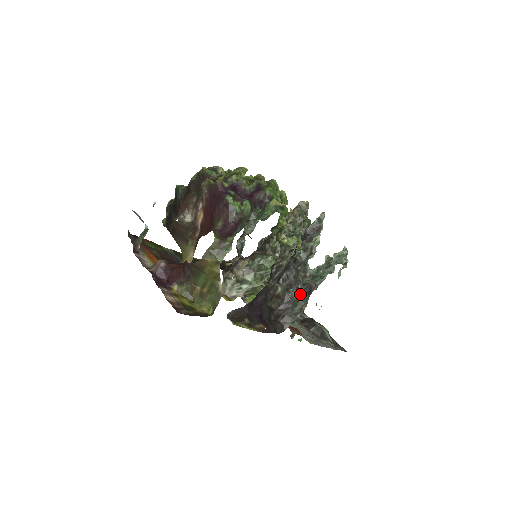
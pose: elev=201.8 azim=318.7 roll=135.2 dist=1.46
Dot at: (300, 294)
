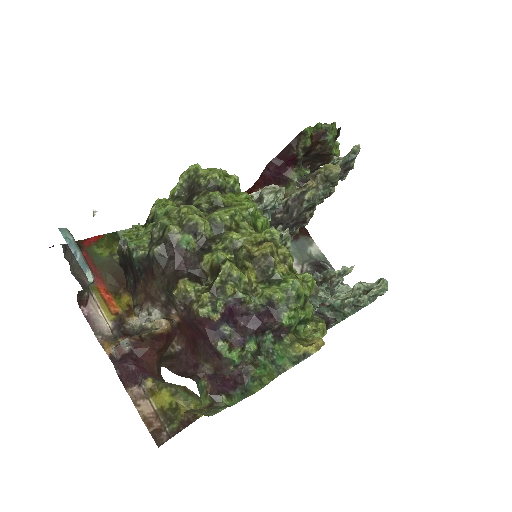
Dot at: occluded
